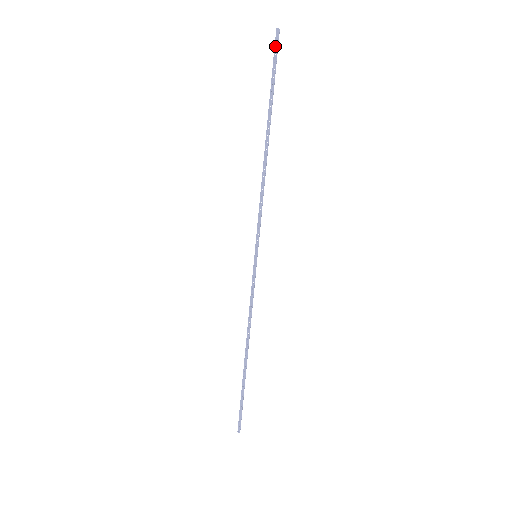
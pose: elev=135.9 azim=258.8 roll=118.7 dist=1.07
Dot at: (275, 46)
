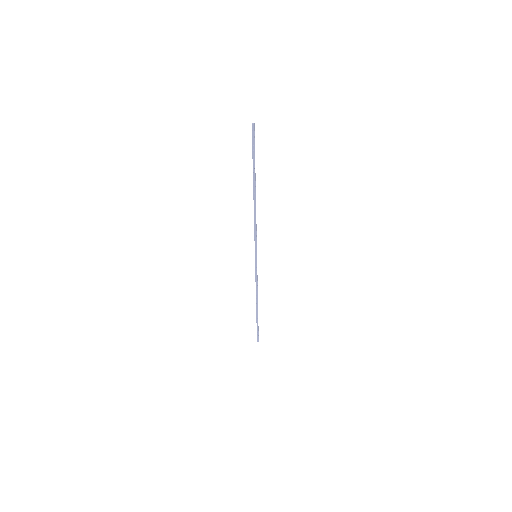
Dot at: (252, 135)
